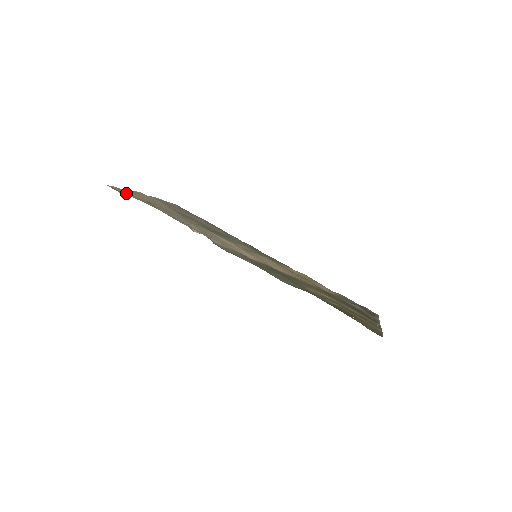
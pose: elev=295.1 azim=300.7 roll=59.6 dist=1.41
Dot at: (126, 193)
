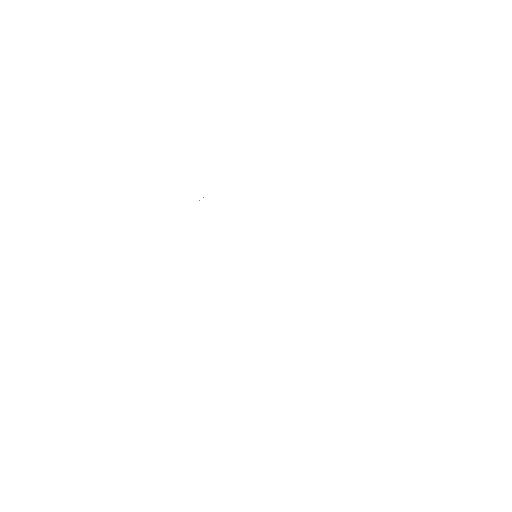
Dot at: occluded
